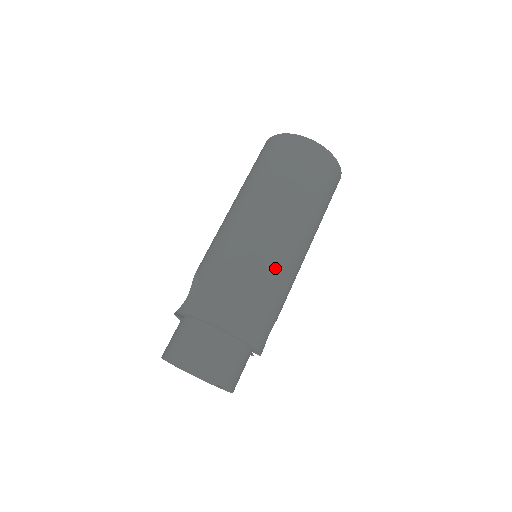
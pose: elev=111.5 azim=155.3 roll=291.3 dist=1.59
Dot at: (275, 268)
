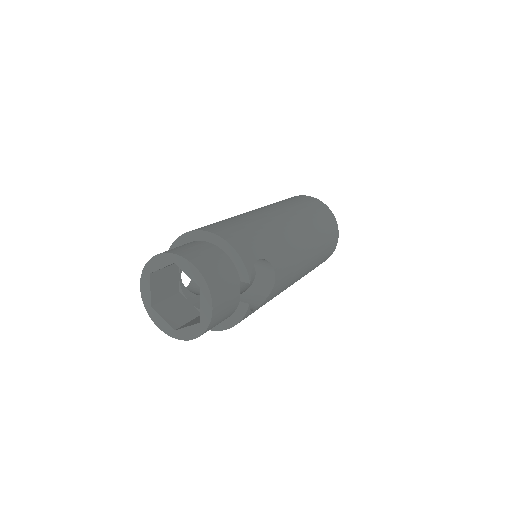
Dot at: (260, 219)
